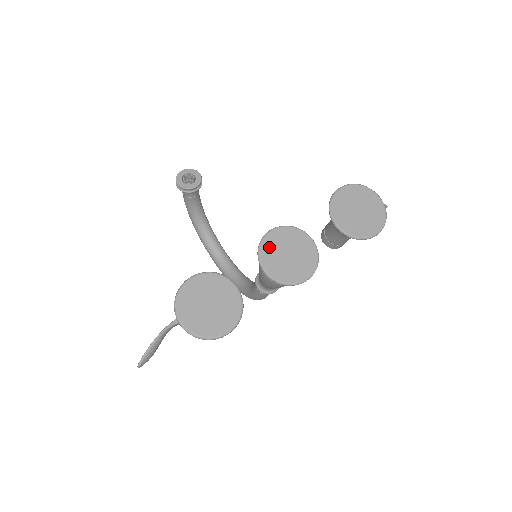
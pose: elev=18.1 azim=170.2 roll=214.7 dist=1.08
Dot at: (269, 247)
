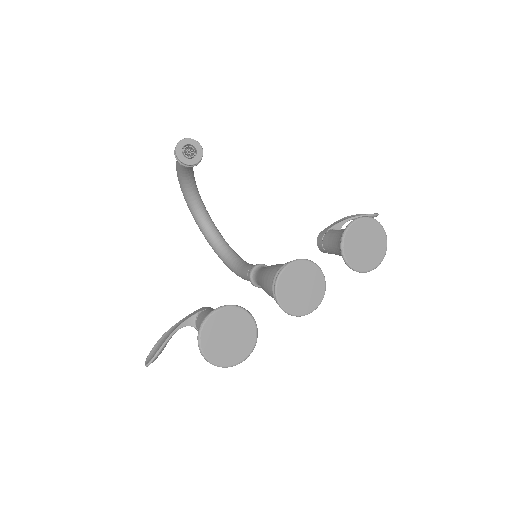
Dot at: (286, 281)
